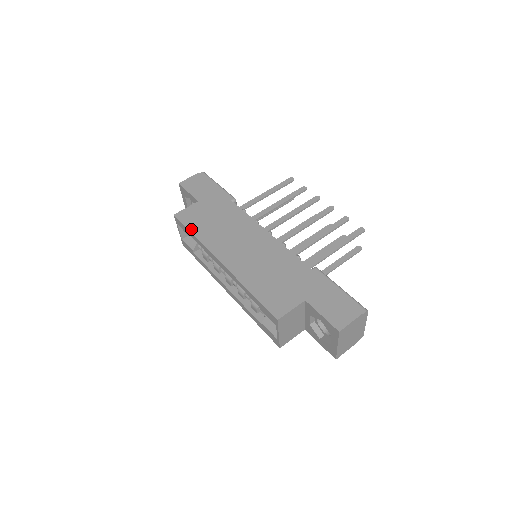
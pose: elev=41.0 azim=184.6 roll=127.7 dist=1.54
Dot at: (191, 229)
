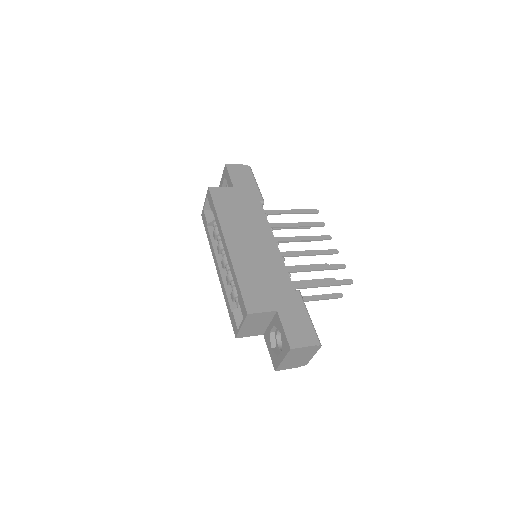
Dot at: (216, 206)
